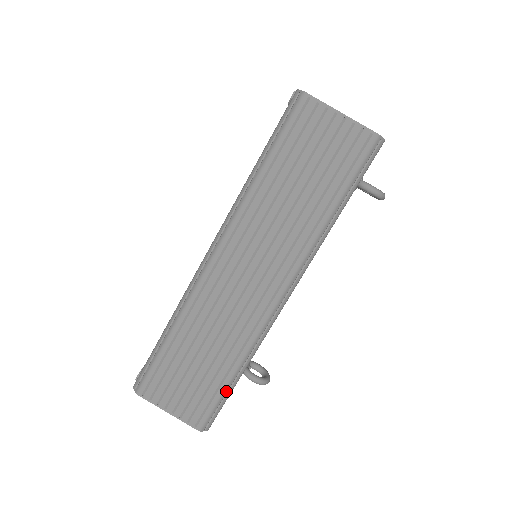
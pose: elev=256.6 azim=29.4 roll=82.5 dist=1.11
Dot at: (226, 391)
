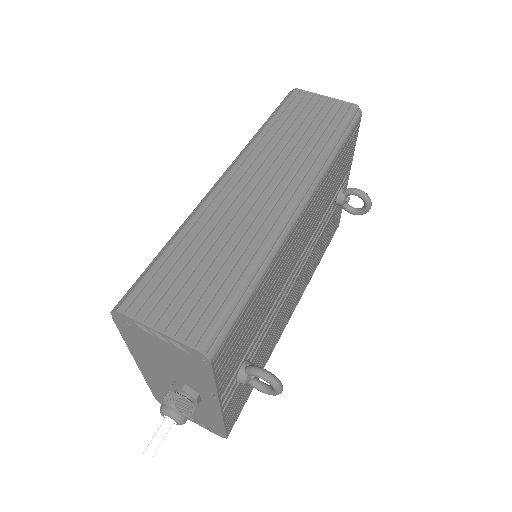
Dot at: (238, 299)
